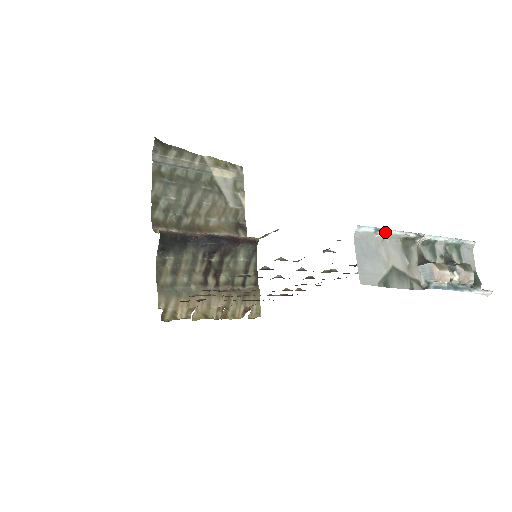
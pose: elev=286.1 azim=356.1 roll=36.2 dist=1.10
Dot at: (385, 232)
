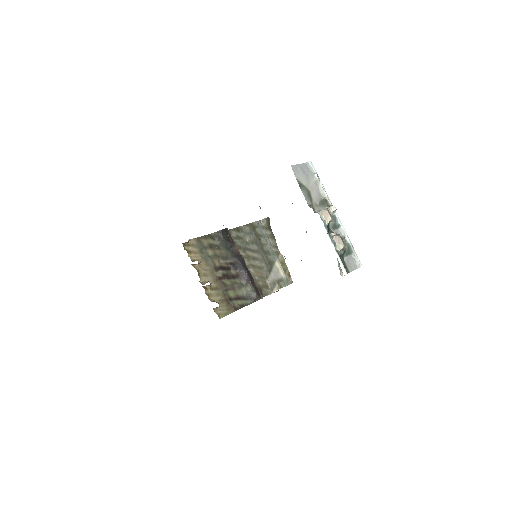
Dot at: (320, 180)
